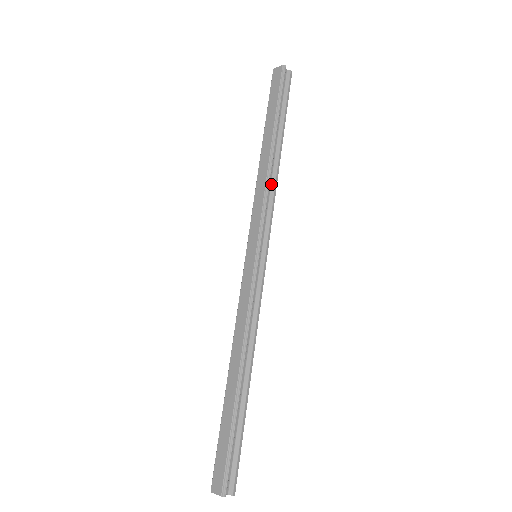
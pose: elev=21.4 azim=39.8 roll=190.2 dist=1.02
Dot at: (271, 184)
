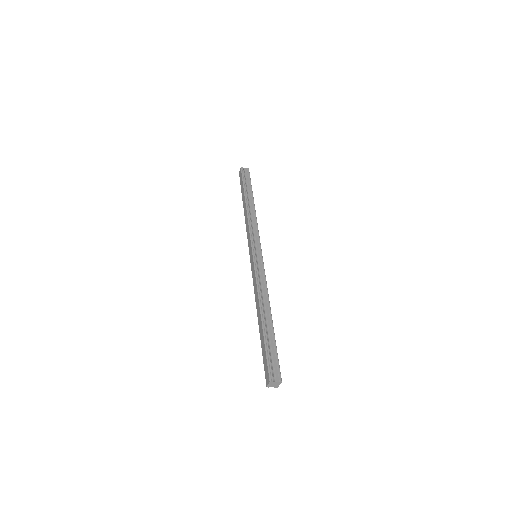
Dot at: (253, 219)
